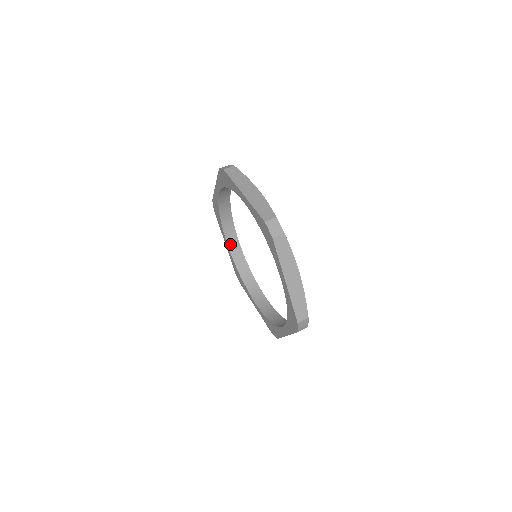
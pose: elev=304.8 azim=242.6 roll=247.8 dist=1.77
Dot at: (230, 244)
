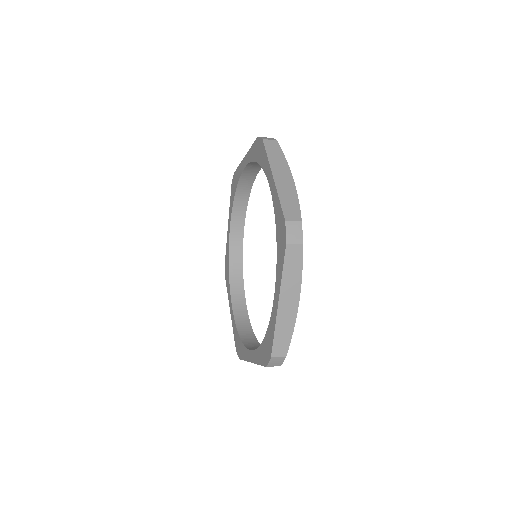
Dot at: (235, 308)
